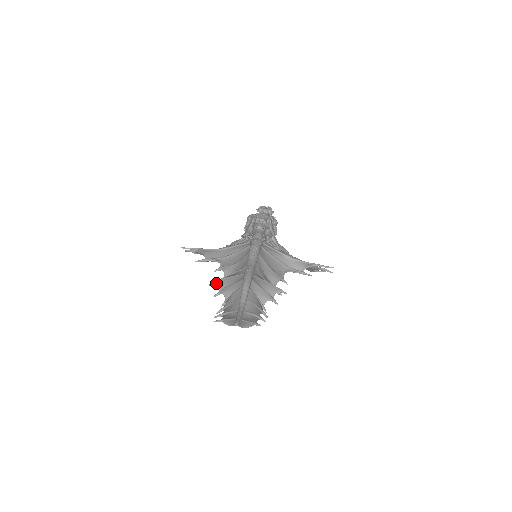
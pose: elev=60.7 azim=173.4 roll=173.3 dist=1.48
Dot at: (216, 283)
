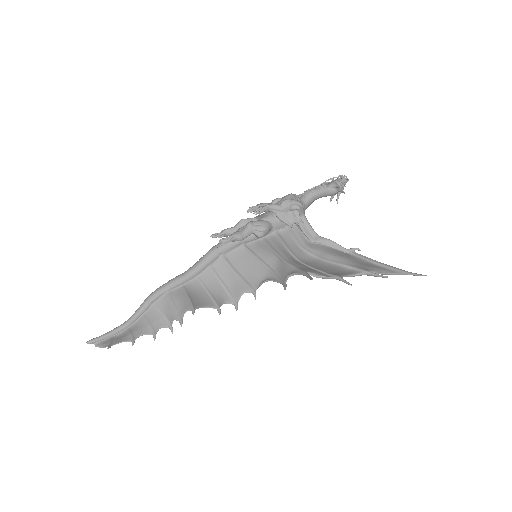
Dot at: occluded
